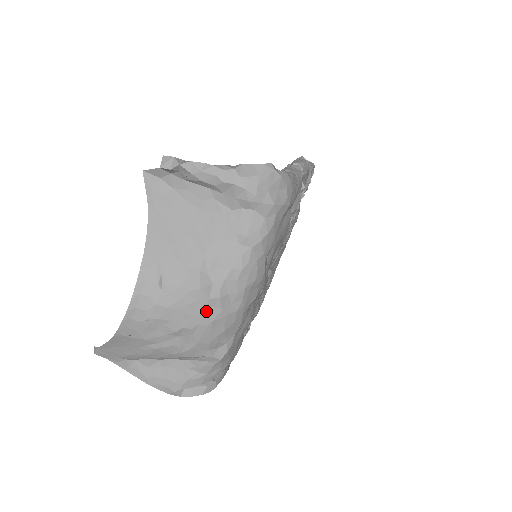
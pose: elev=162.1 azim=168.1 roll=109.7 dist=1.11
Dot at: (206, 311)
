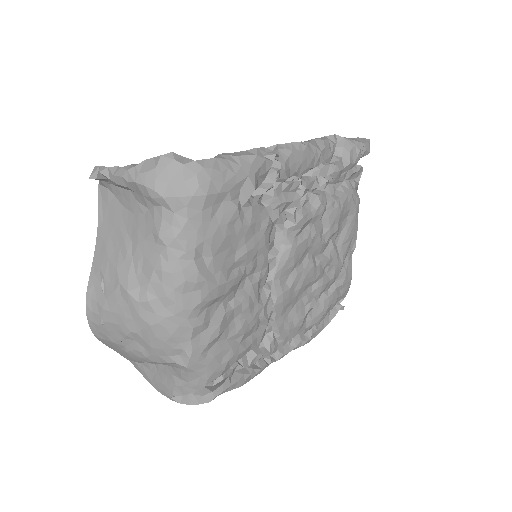
Dot at: (141, 315)
